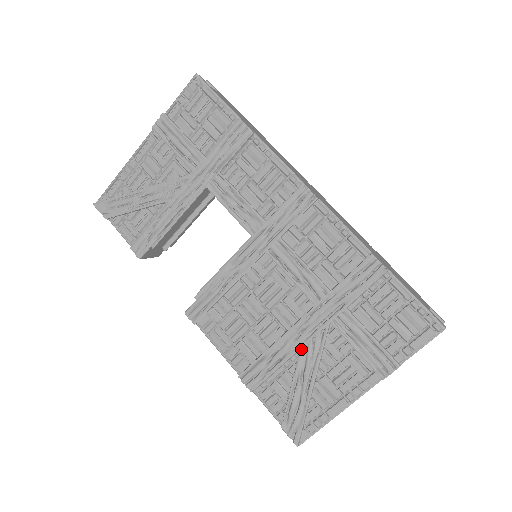
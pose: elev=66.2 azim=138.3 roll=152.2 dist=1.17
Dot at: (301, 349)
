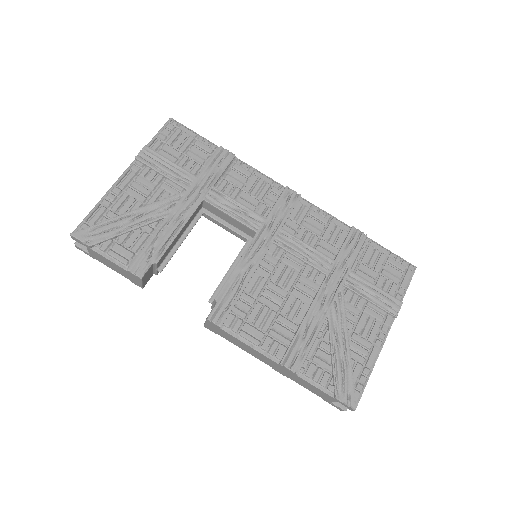
Dot at: (328, 315)
